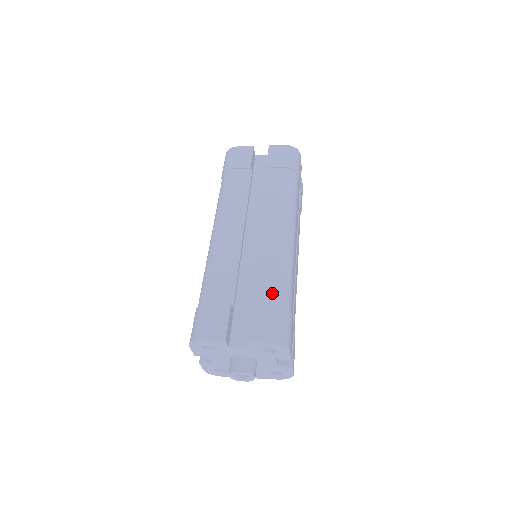
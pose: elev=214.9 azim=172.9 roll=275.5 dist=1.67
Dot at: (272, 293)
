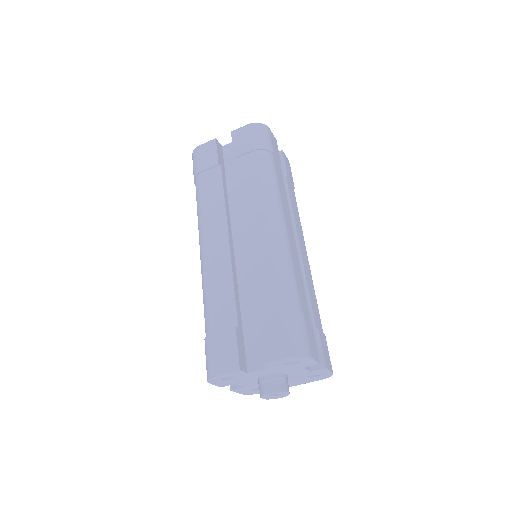
Dot at: (274, 300)
